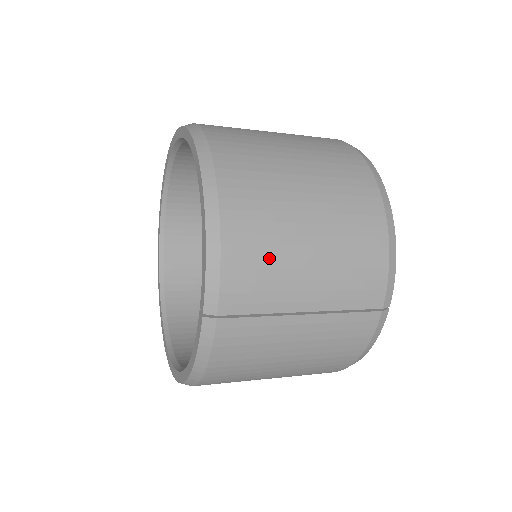
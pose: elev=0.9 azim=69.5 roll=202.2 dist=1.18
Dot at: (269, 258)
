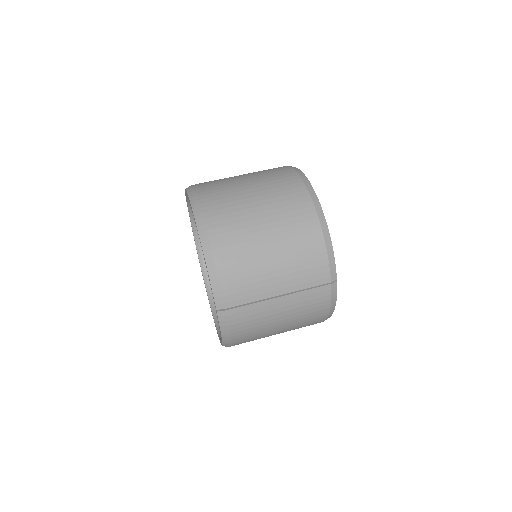
Dot at: (247, 271)
